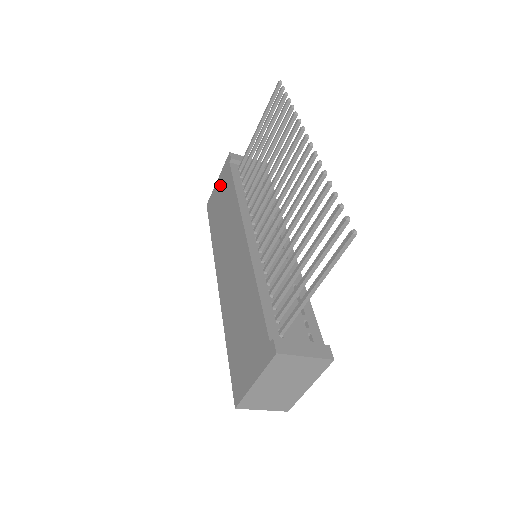
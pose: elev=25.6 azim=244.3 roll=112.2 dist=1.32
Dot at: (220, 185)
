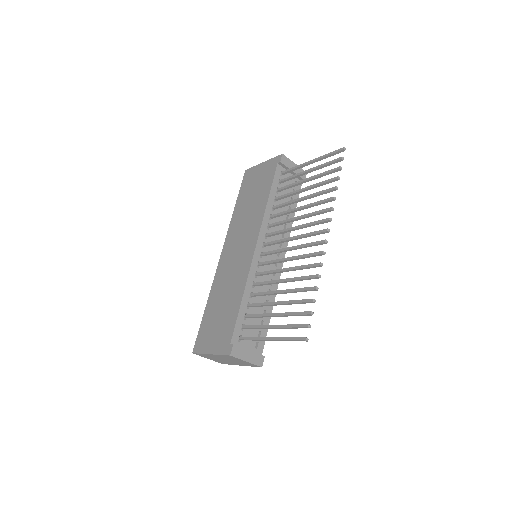
Dot at: (262, 172)
